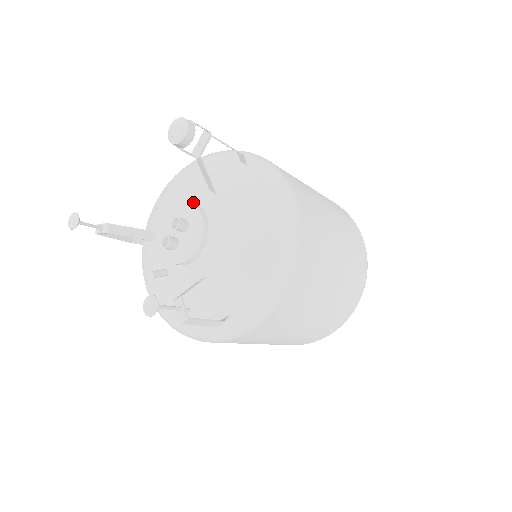
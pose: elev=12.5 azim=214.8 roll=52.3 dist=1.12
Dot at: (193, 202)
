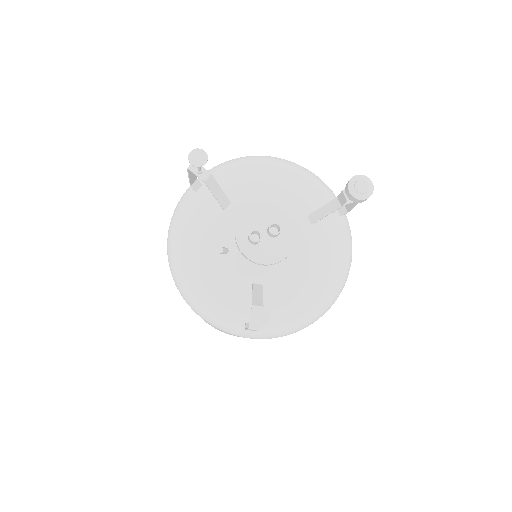
Dot at: (288, 214)
